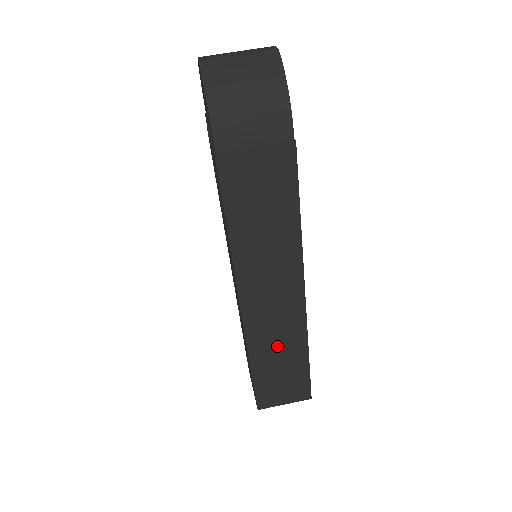
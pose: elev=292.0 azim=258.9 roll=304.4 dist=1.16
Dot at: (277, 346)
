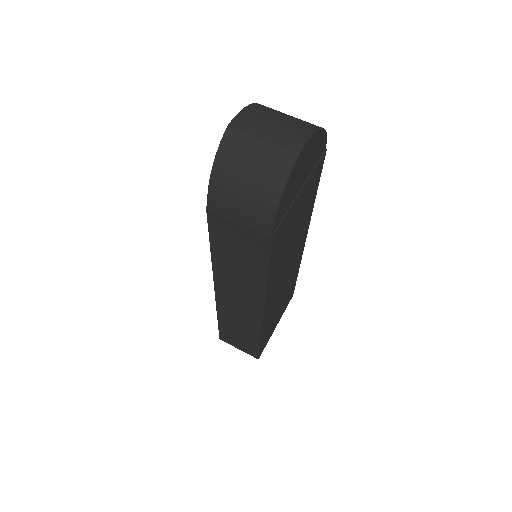
Dot at: (238, 322)
